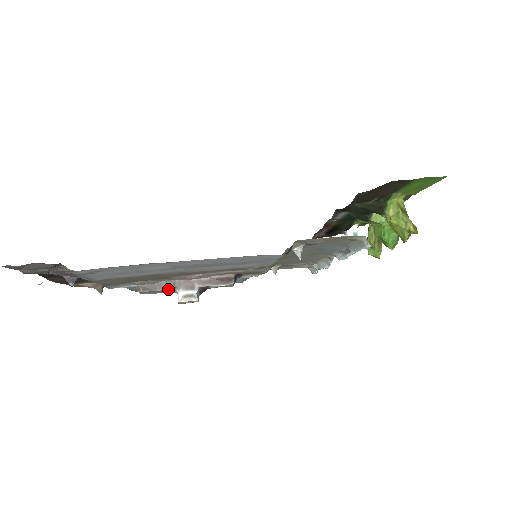
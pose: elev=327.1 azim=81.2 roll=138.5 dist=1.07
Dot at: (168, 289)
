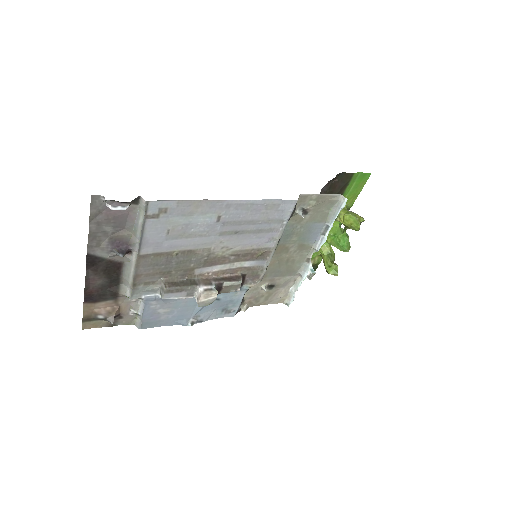
Dot at: (190, 285)
